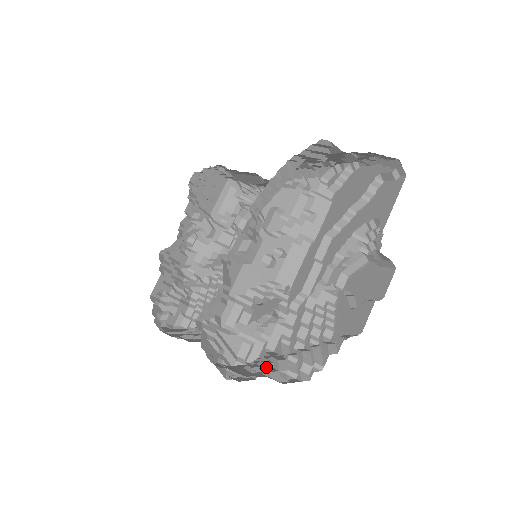
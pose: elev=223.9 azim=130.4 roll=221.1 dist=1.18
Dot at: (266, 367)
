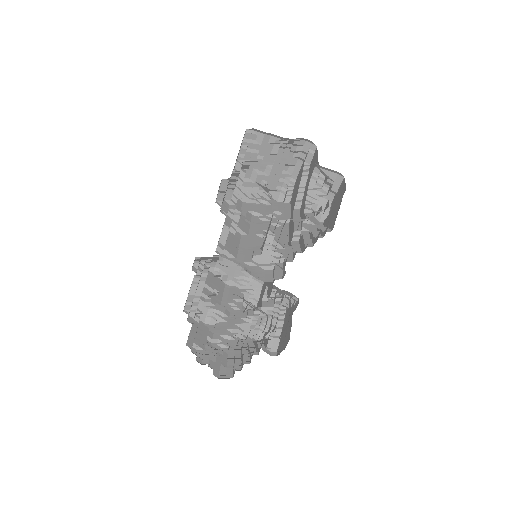
Dot at: occluded
